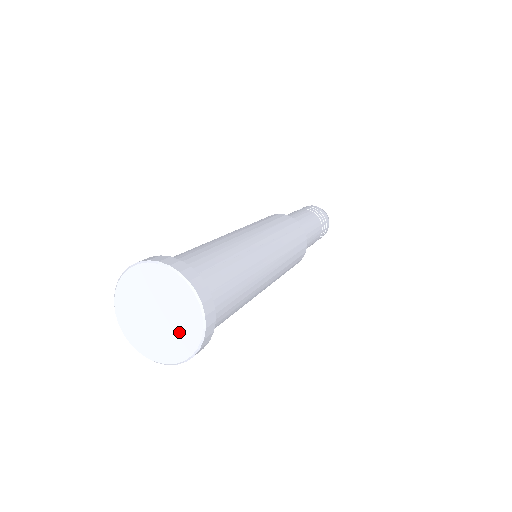
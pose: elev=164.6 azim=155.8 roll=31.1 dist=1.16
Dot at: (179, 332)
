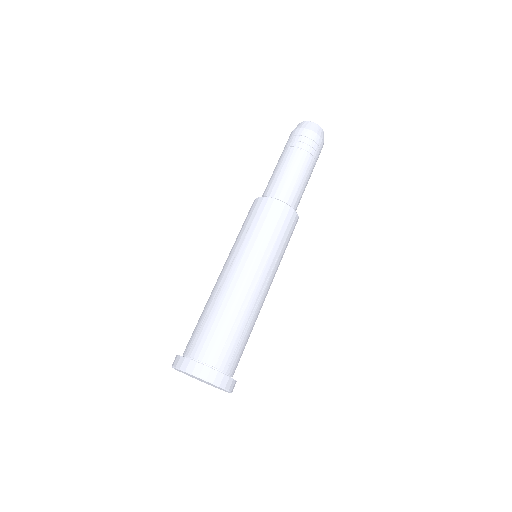
Dot at: (217, 387)
